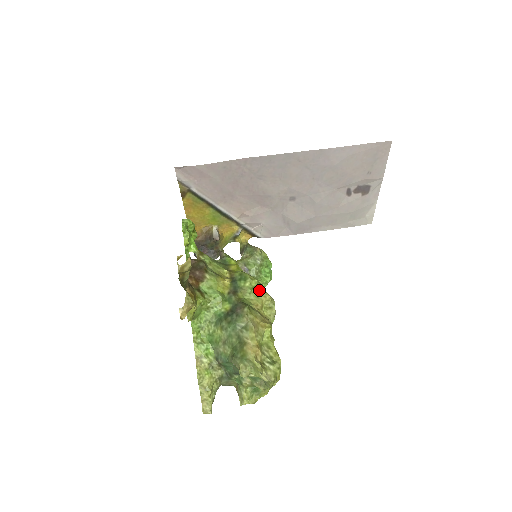
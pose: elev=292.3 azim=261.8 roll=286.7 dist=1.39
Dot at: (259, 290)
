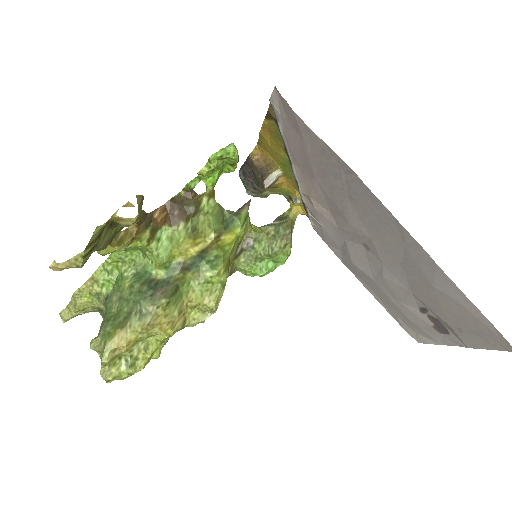
Dot at: (214, 289)
